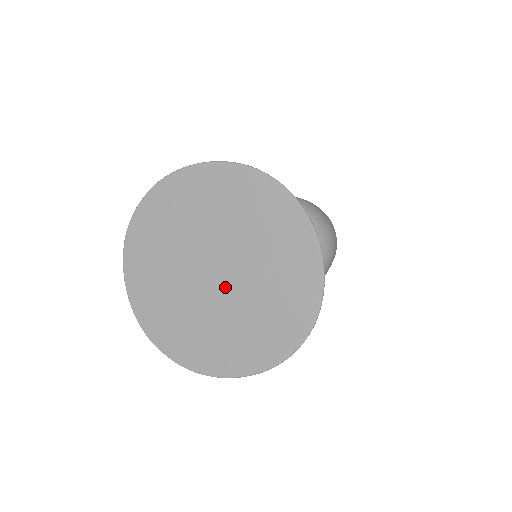
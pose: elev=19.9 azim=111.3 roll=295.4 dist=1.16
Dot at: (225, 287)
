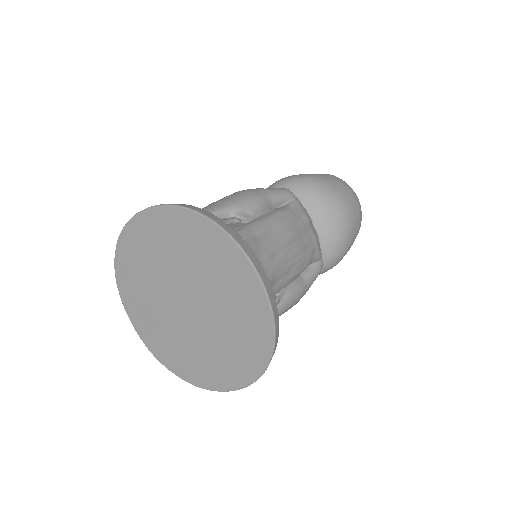
Dot at: (197, 316)
